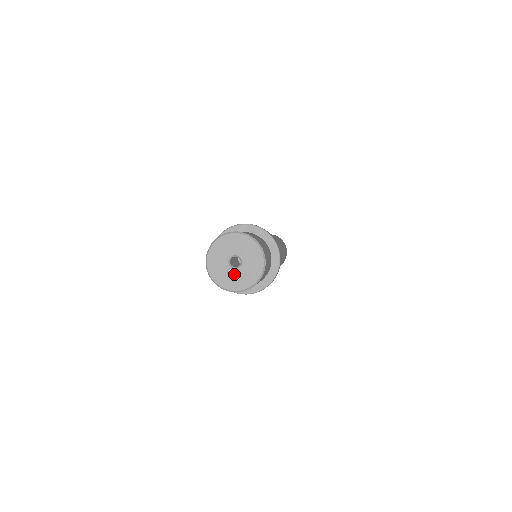
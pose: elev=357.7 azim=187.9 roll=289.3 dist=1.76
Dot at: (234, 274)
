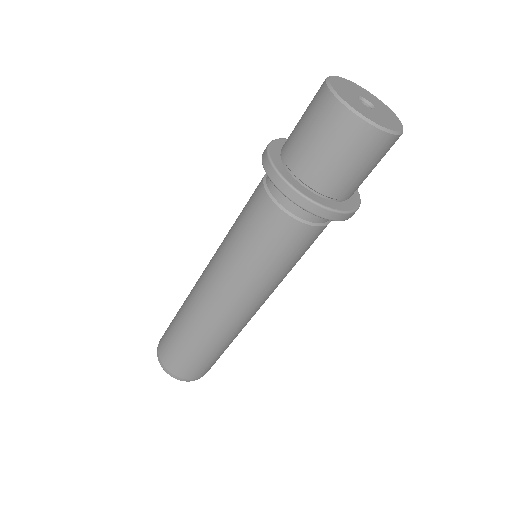
Dot at: (378, 114)
